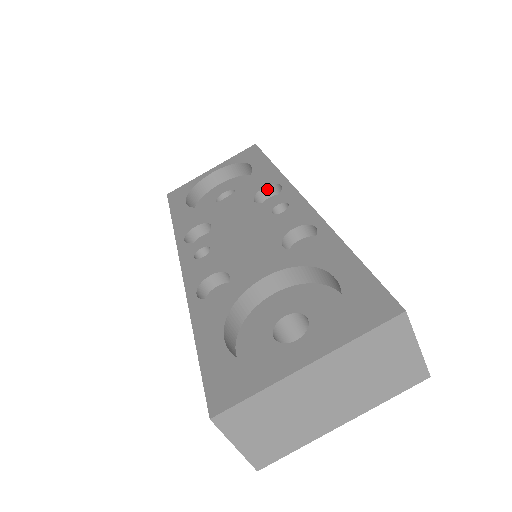
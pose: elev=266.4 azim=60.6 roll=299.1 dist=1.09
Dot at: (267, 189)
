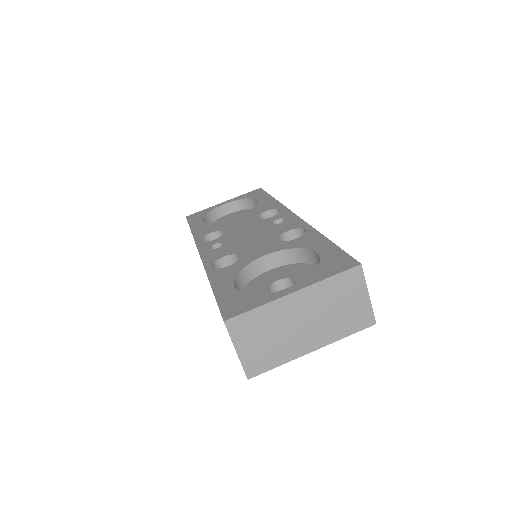
Dot at: (269, 212)
